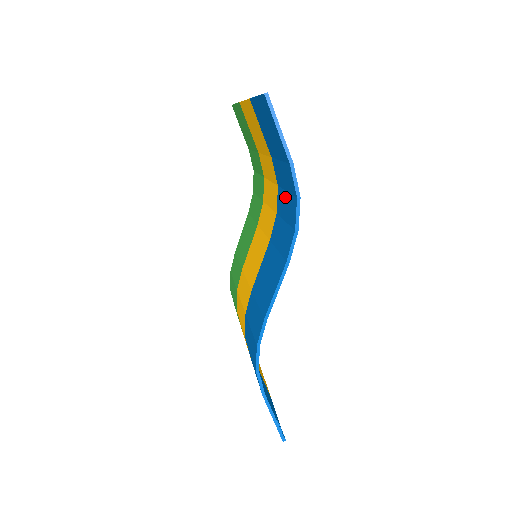
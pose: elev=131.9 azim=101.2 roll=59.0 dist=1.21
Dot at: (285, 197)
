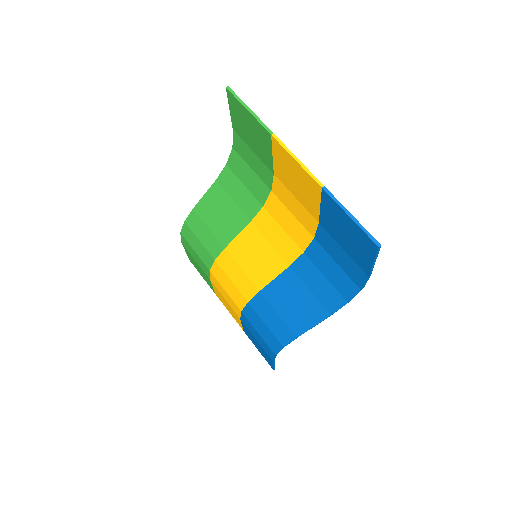
Dot at: (332, 264)
